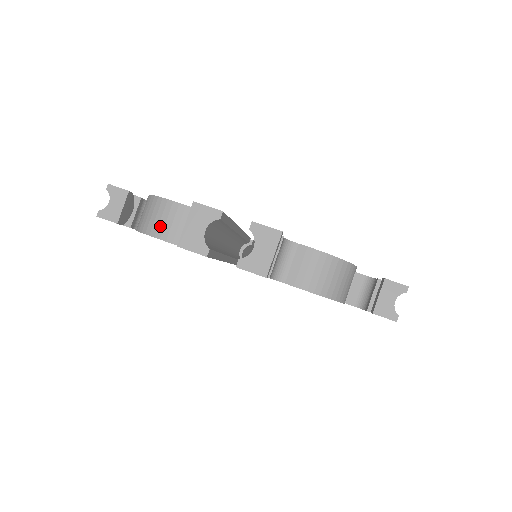
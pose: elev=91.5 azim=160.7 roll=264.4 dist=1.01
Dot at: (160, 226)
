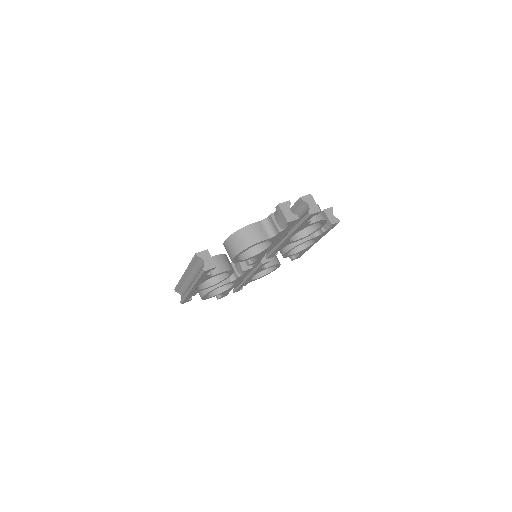
Dot at: (255, 237)
